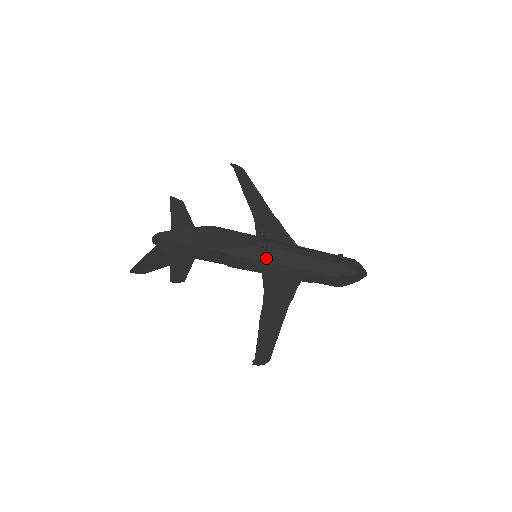
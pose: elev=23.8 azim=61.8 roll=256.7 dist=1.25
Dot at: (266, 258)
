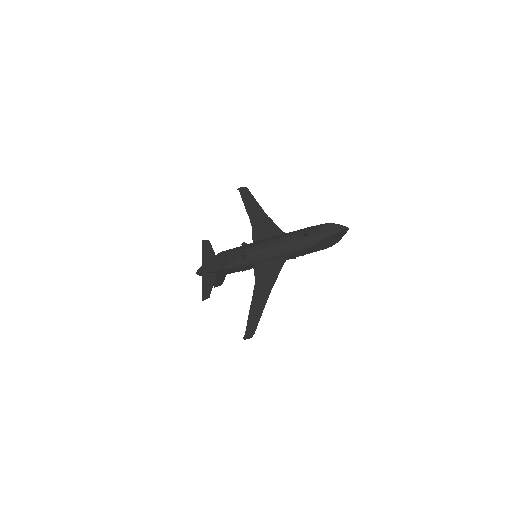
Dot at: (253, 260)
